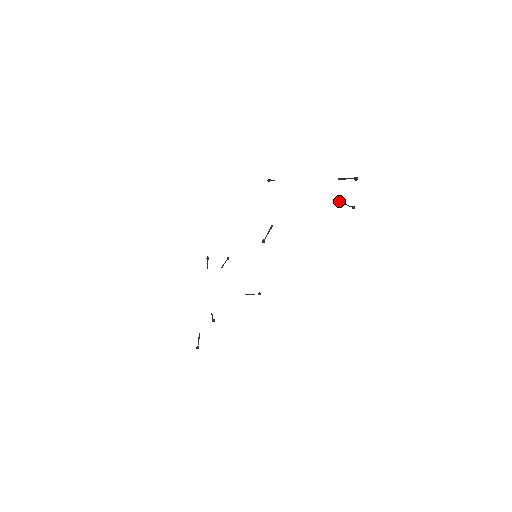
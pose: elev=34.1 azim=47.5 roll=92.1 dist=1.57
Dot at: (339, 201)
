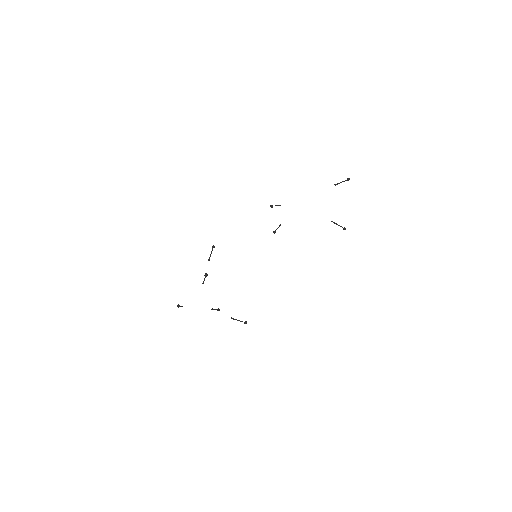
Dot at: occluded
